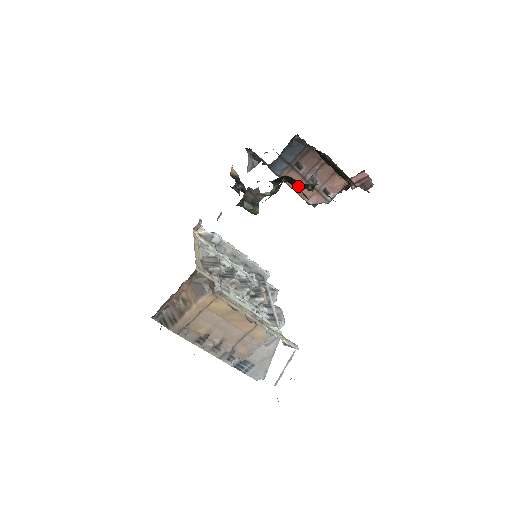
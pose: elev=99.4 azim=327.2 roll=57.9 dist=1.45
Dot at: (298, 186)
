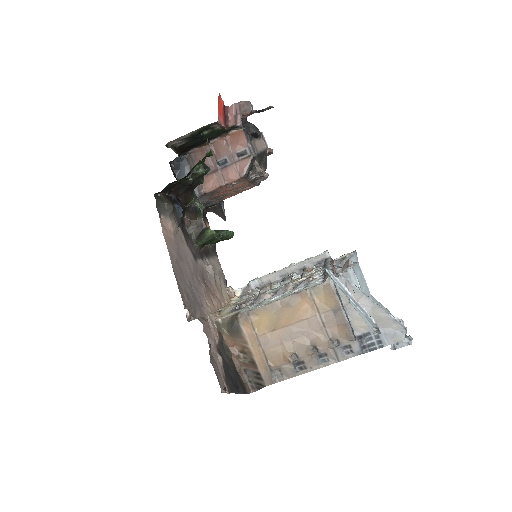
Dot at: (190, 182)
